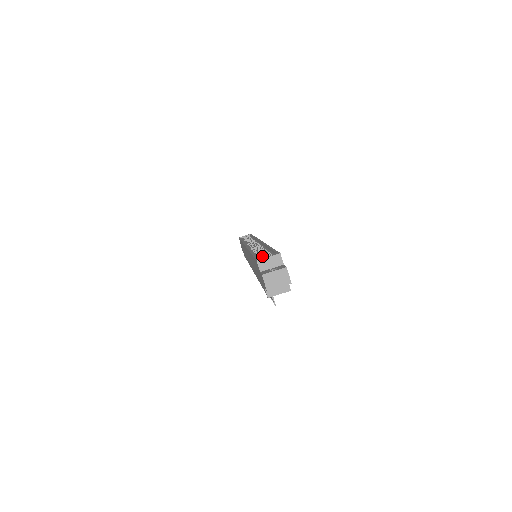
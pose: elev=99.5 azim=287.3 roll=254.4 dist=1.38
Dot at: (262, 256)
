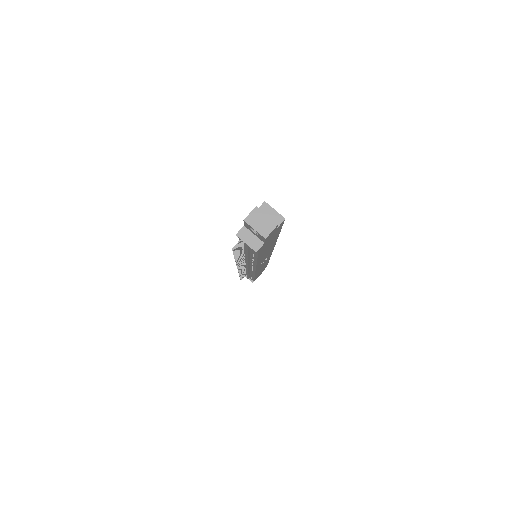
Dot at: occluded
